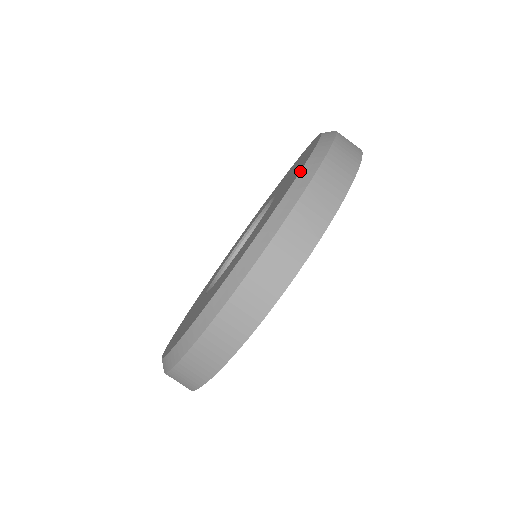
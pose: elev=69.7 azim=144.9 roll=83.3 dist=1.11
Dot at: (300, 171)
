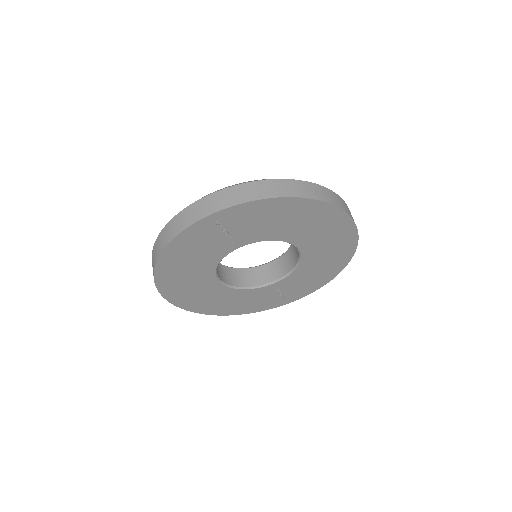
Dot at: occluded
